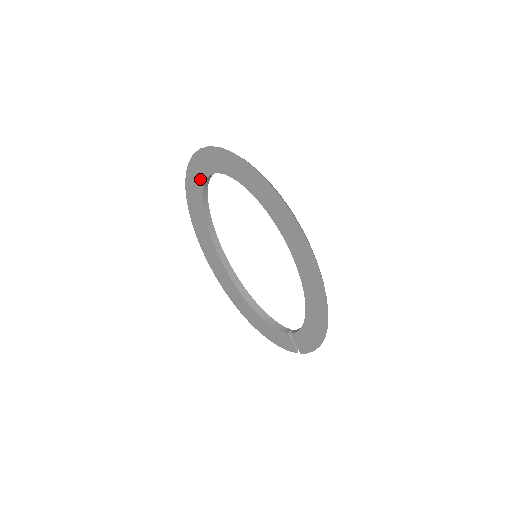
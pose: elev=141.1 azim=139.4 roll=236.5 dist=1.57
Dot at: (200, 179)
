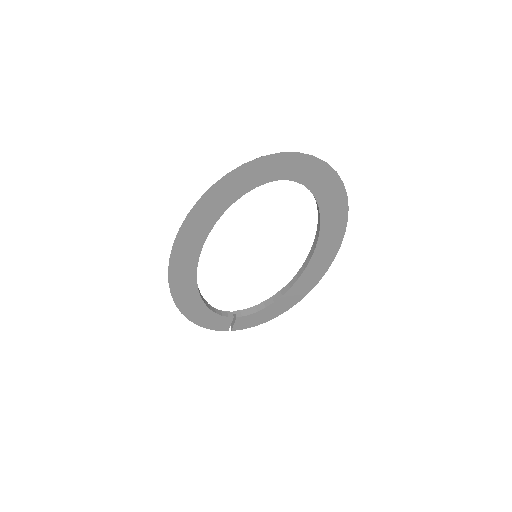
Dot at: (261, 178)
